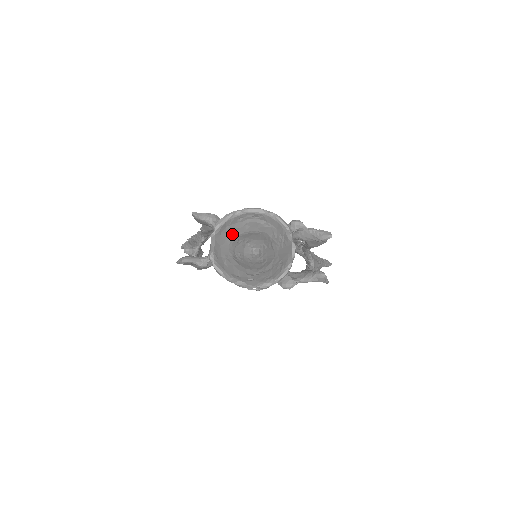
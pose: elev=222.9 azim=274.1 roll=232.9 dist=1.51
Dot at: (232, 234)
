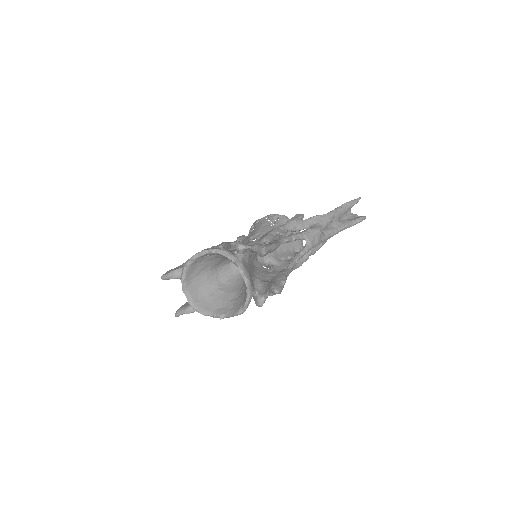
Dot at: (204, 272)
